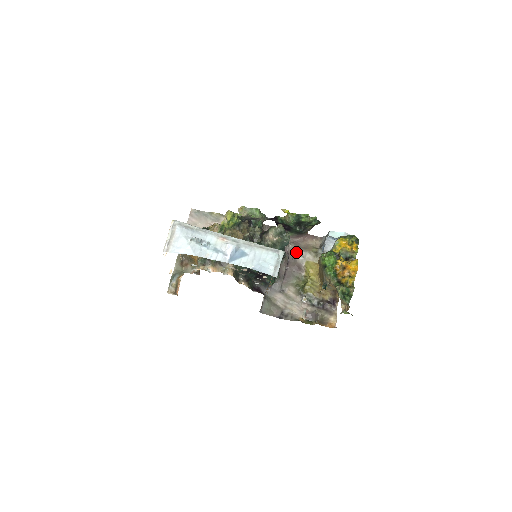
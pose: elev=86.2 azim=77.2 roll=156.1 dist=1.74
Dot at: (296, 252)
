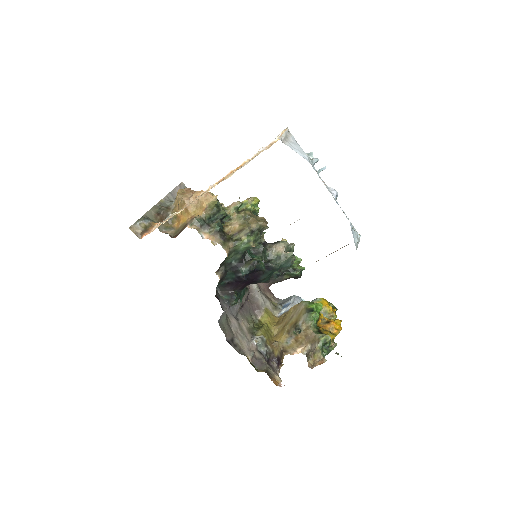
Dot at: (260, 293)
